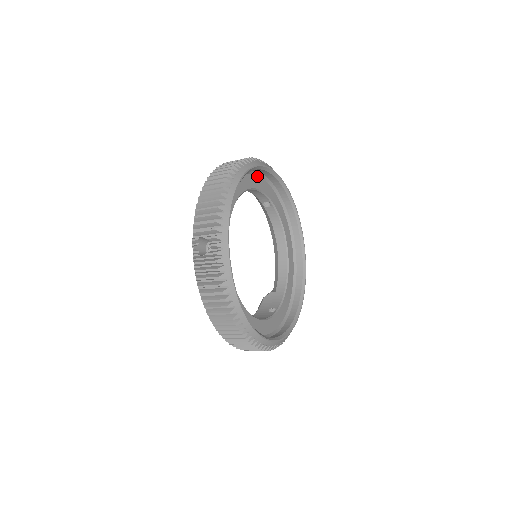
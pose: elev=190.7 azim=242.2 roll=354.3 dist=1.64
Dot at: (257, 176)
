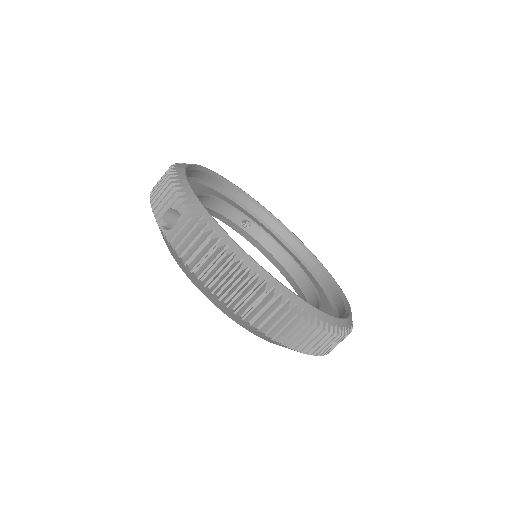
Dot at: (216, 191)
